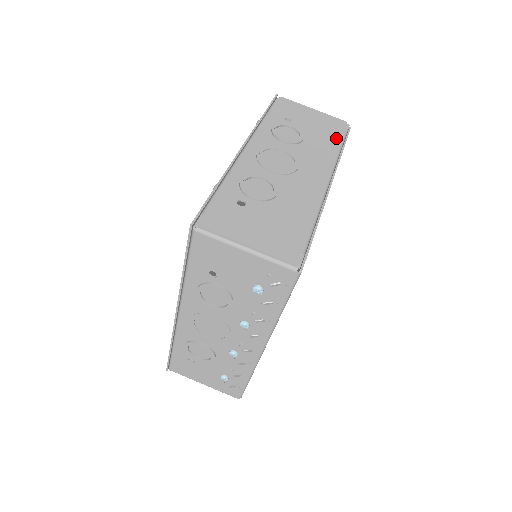
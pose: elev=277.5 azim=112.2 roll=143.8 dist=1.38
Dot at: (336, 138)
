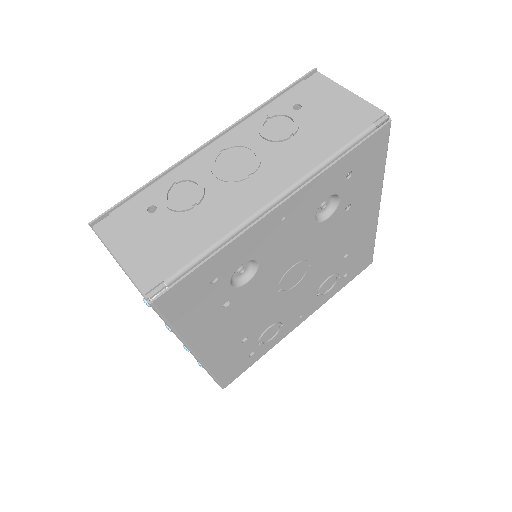
Dot at: (344, 137)
